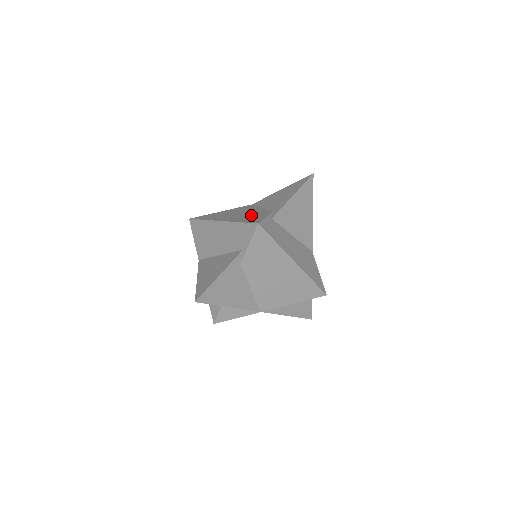
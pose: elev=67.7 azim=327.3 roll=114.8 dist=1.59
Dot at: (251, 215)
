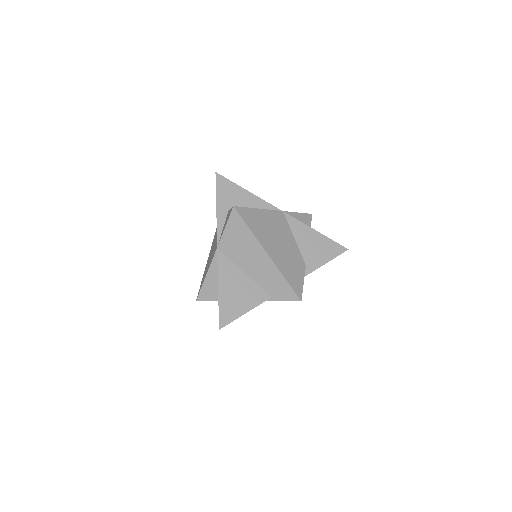
Dot at: (291, 262)
